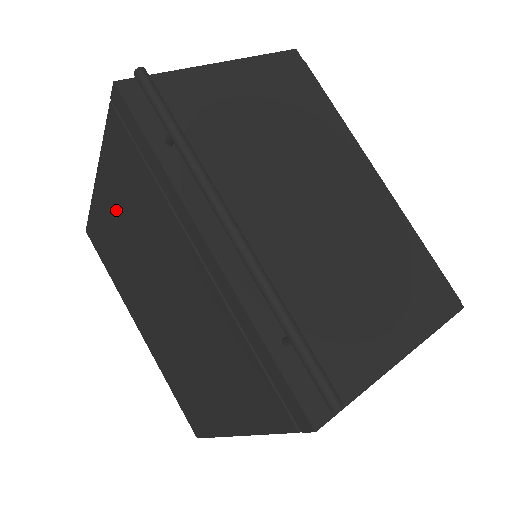
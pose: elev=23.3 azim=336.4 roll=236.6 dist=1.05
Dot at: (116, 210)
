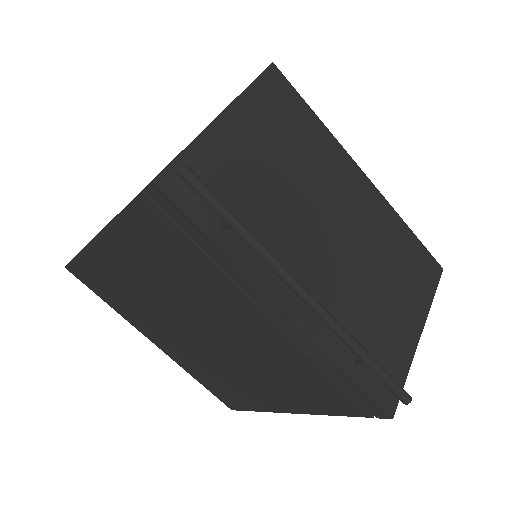
Dot at: (132, 265)
